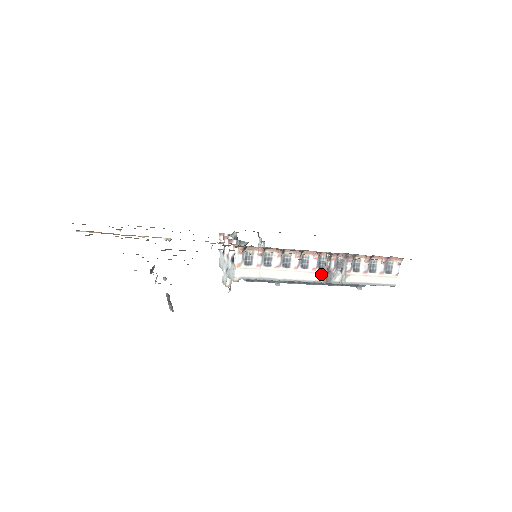
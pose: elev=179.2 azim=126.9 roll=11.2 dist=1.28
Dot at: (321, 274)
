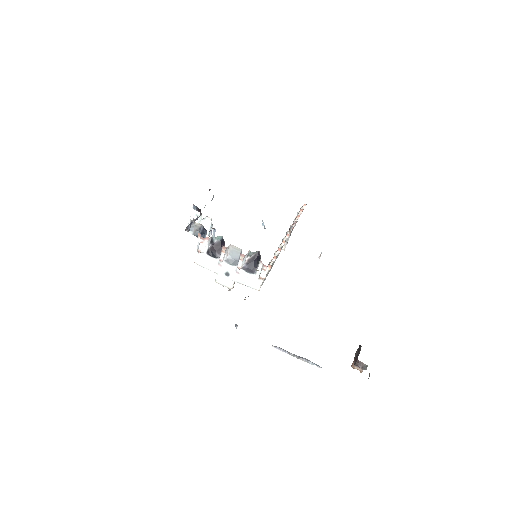
Dot at: (284, 245)
